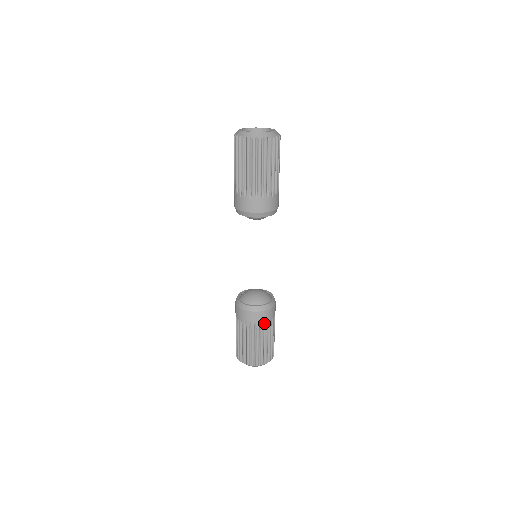
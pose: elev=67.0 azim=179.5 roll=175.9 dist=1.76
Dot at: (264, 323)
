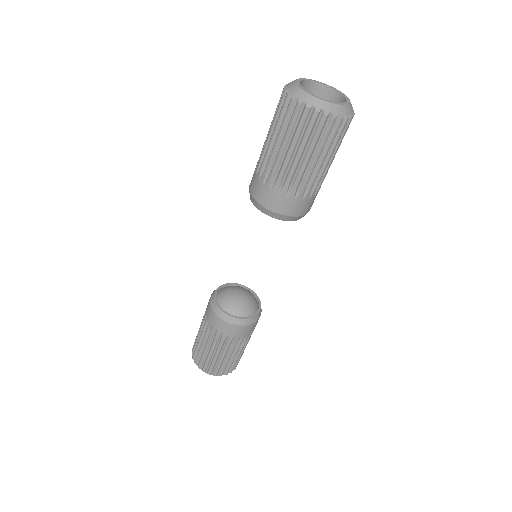
Dot at: (227, 336)
